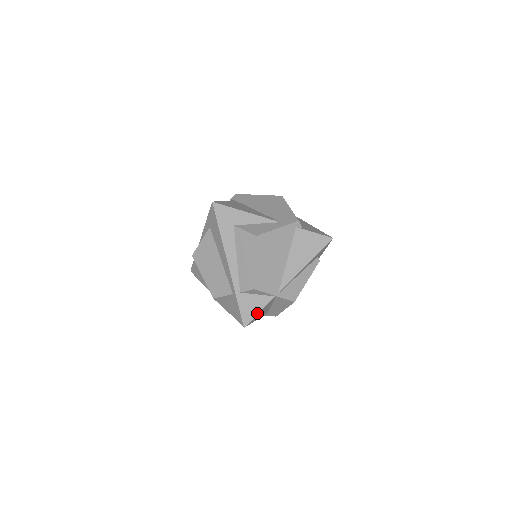
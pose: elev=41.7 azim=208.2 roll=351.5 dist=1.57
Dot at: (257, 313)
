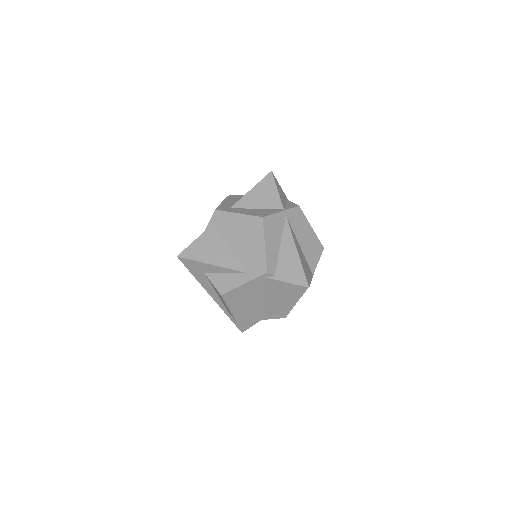
Dot at: (249, 327)
